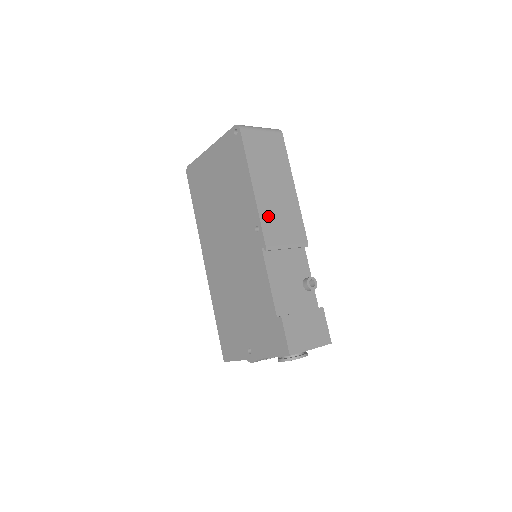
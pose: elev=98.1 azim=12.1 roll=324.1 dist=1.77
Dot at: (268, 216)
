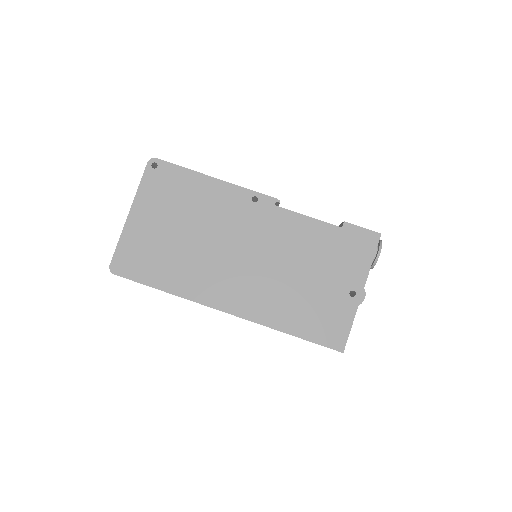
Dot at: occluded
